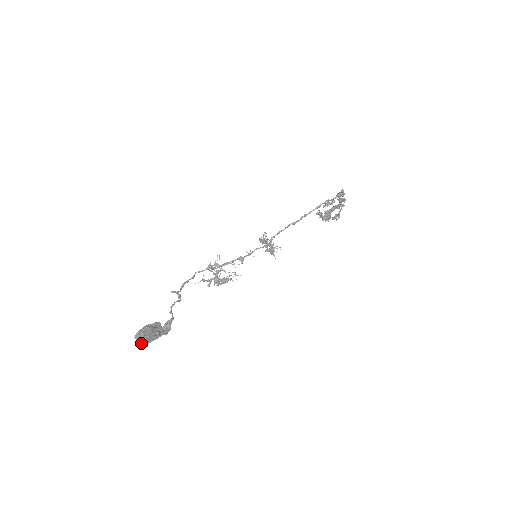
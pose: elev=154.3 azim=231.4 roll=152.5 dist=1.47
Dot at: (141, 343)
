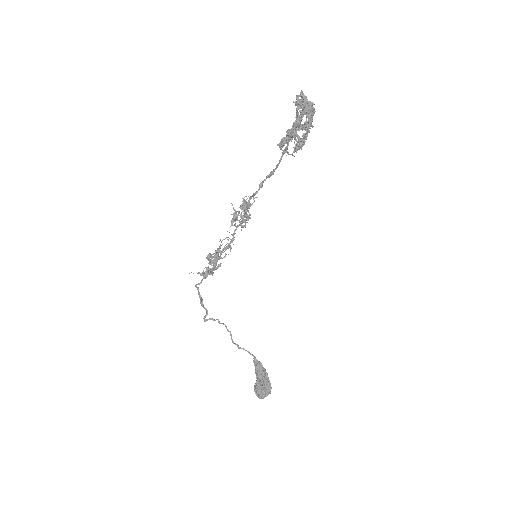
Dot at: (265, 395)
